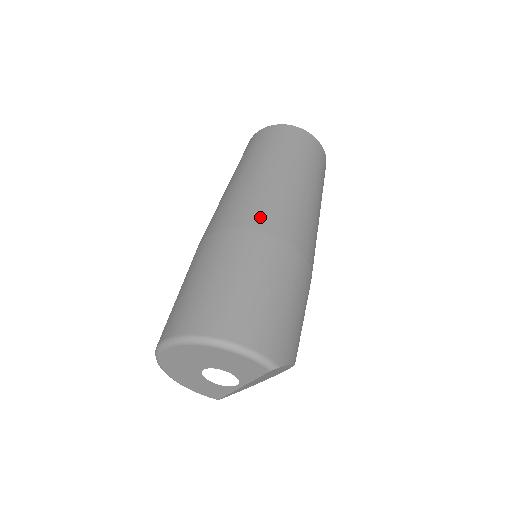
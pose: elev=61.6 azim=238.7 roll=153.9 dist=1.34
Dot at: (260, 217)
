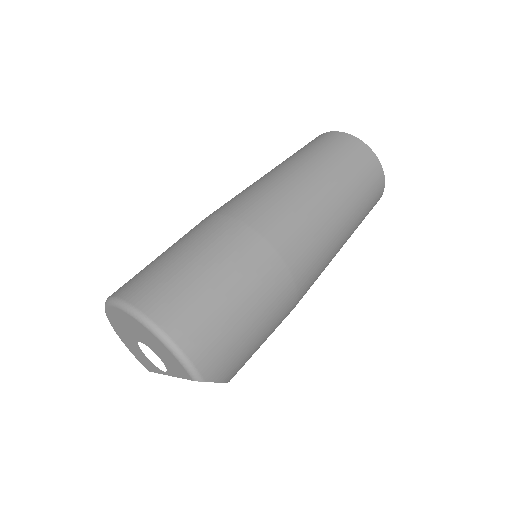
Dot at: (272, 224)
